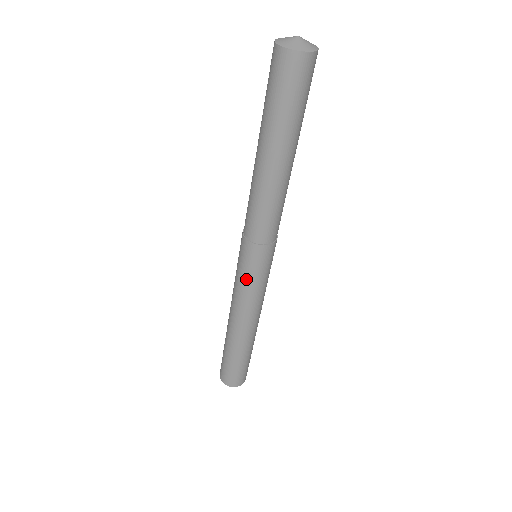
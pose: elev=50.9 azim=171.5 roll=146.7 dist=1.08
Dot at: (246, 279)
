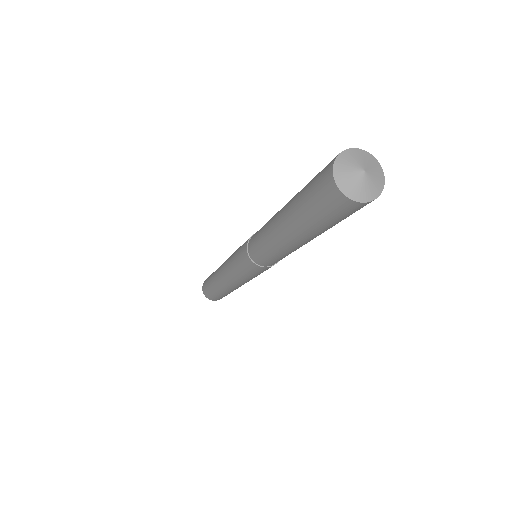
Dot at: occluded
